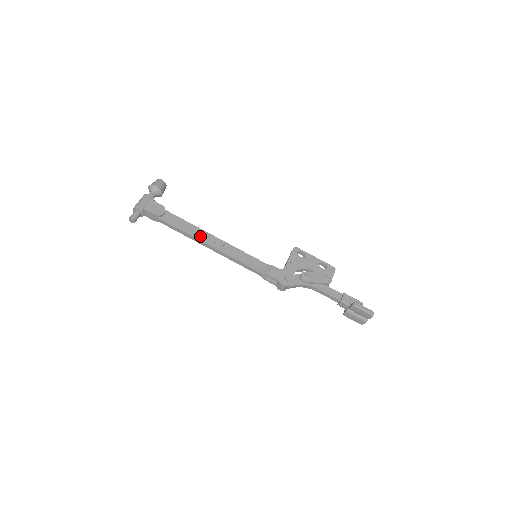
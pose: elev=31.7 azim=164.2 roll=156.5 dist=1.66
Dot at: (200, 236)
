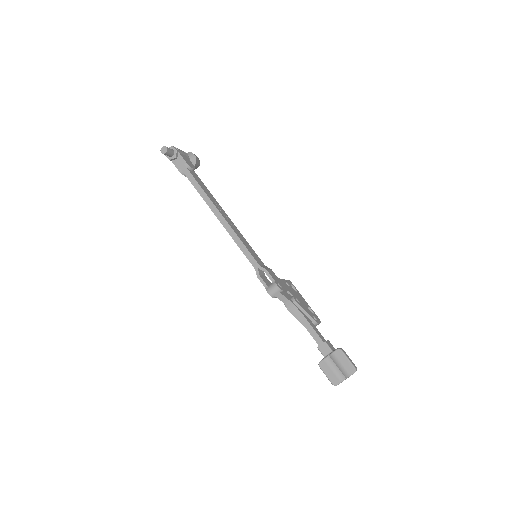
Dot at: (216, 204)
